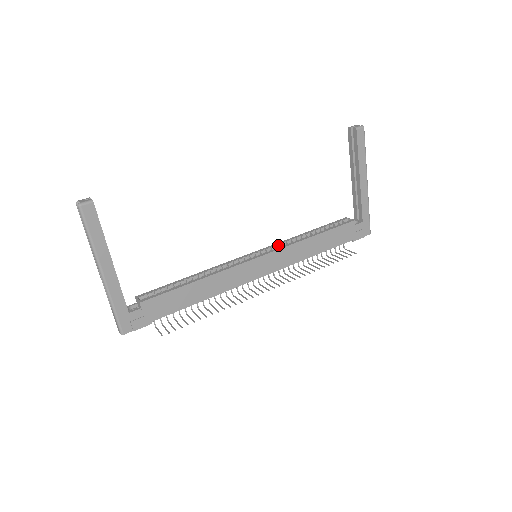
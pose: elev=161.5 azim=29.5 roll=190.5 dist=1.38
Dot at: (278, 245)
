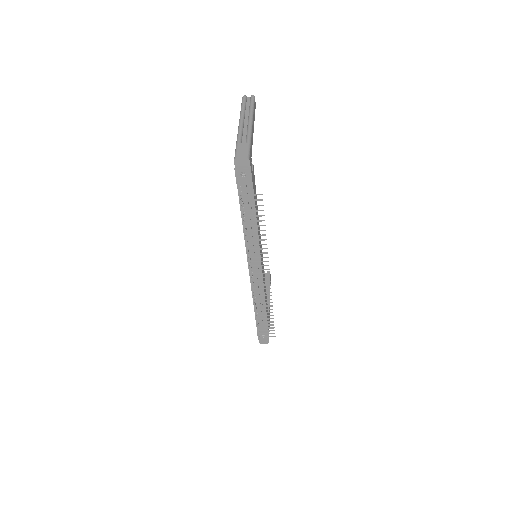
Dot at: occluded
